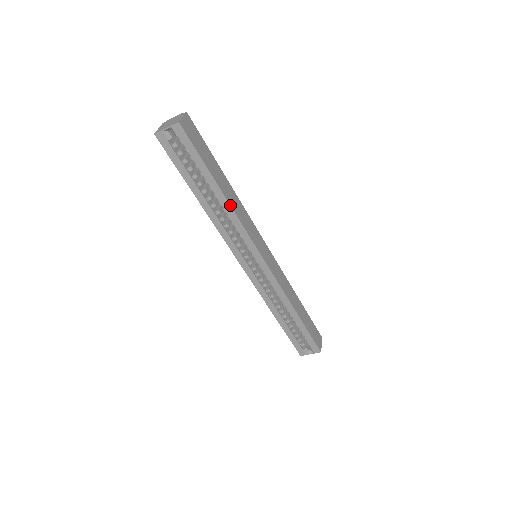
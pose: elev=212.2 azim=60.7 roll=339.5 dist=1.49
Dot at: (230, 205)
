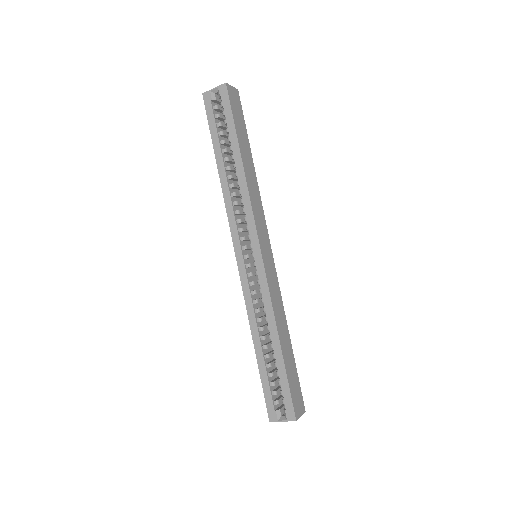
Dot at: (245, 176)
